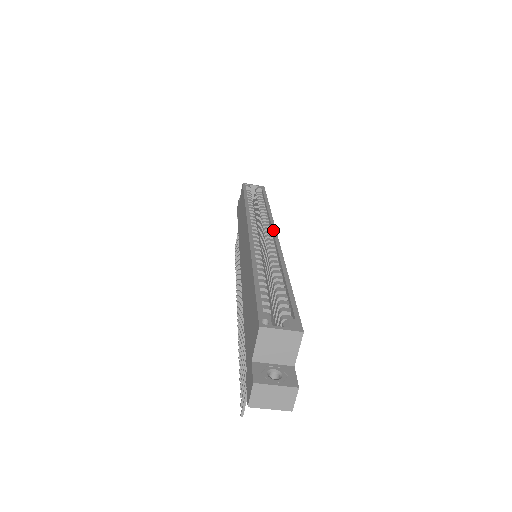
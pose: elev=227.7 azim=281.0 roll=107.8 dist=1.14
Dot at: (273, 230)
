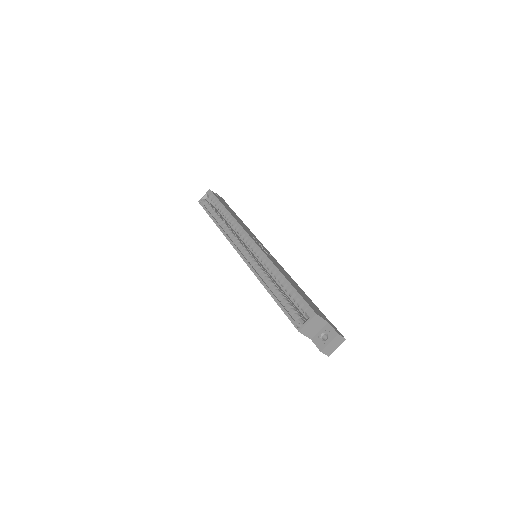
Dot at: (248, 238)
